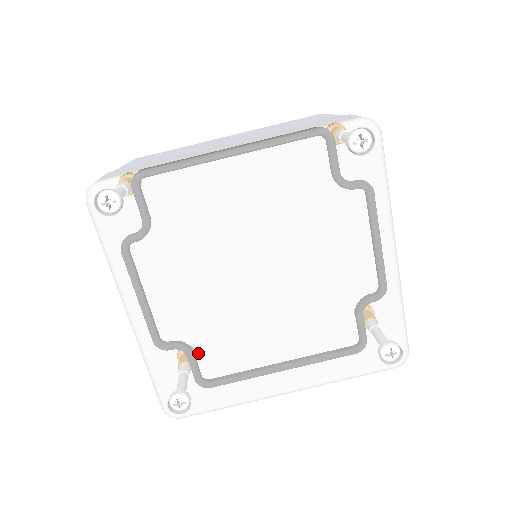
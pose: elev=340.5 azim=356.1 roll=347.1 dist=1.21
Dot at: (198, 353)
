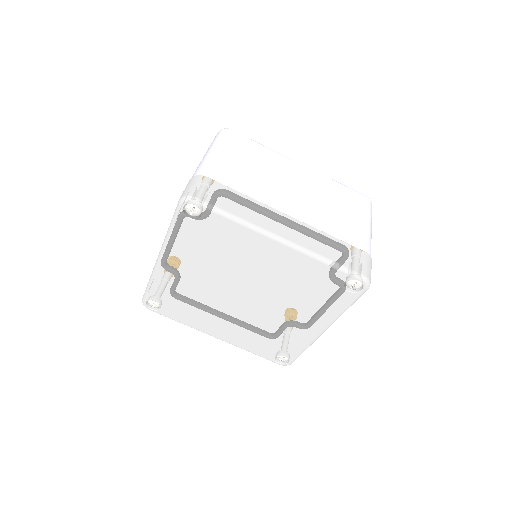
Dot at: (183, 296)
